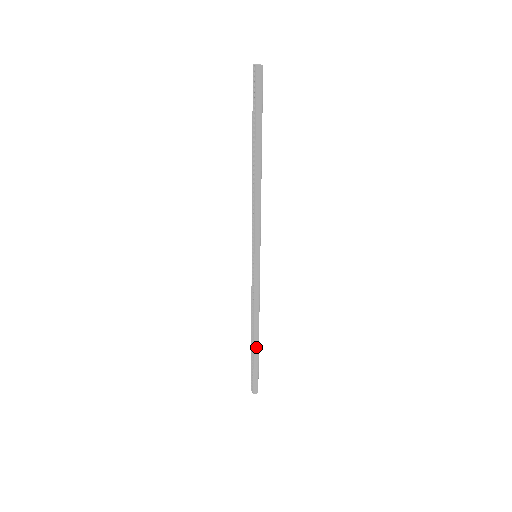
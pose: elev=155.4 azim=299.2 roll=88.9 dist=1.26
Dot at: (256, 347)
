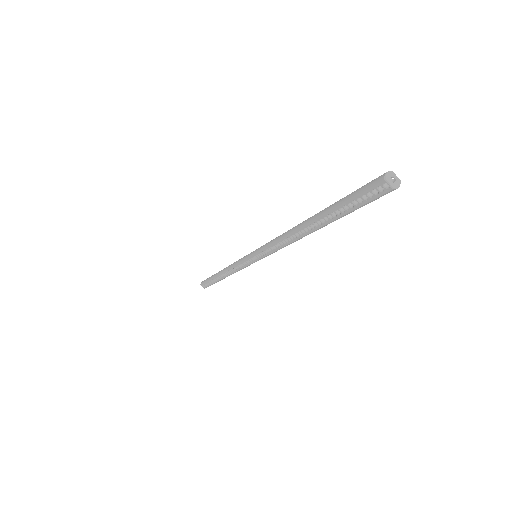
Dot at: occluded
